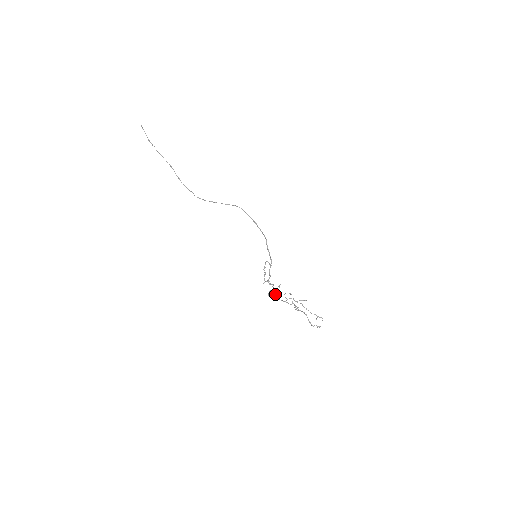
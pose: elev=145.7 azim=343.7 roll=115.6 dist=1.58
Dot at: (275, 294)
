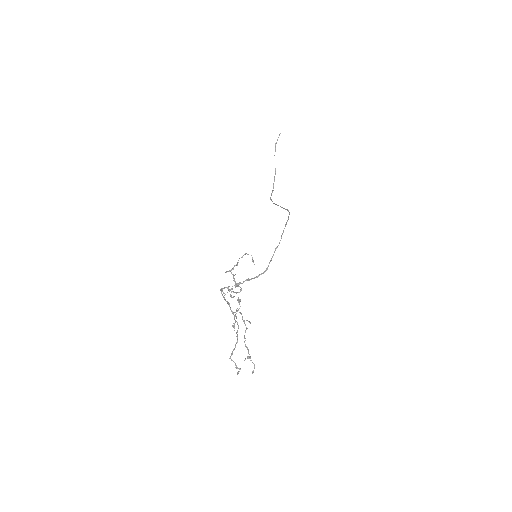
Dot at: (227, 292)
